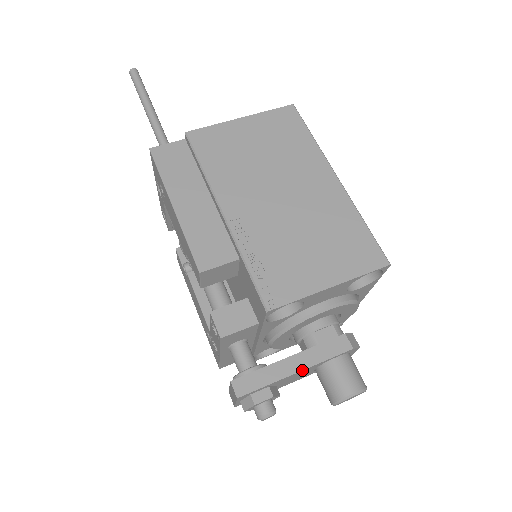
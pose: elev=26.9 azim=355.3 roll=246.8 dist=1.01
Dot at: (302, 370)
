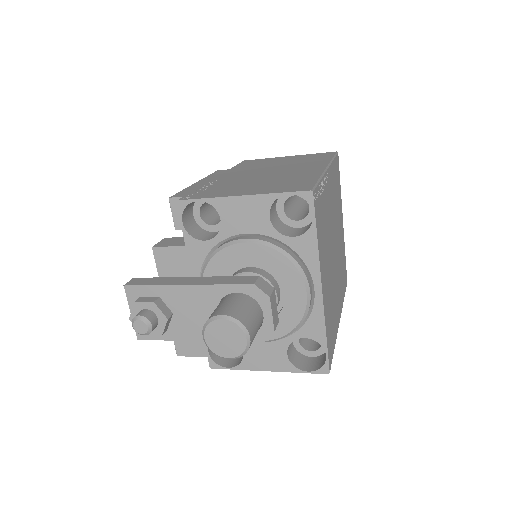
Dot at: (191, 284)
